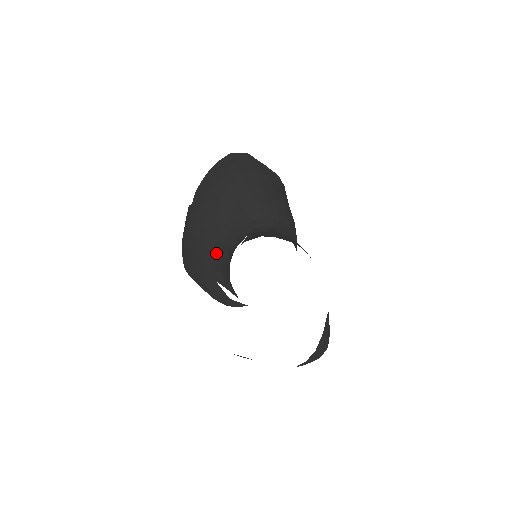
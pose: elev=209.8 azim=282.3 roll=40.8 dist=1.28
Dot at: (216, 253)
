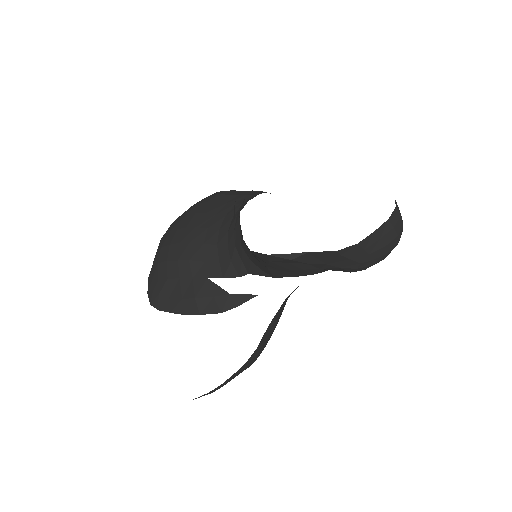
Dot at: (210, 239)
